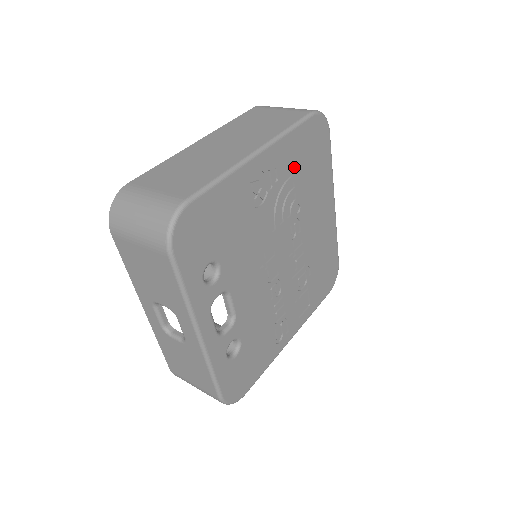
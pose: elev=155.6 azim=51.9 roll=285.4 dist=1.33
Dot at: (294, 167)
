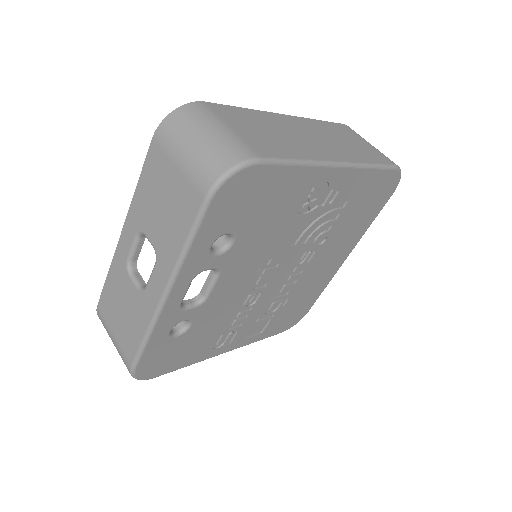
Dot at: (350, 202)
